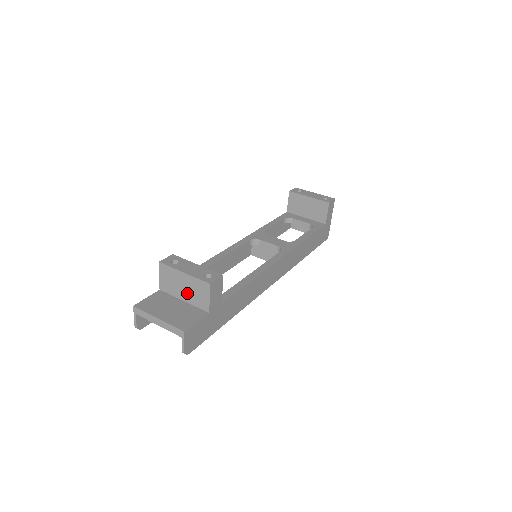
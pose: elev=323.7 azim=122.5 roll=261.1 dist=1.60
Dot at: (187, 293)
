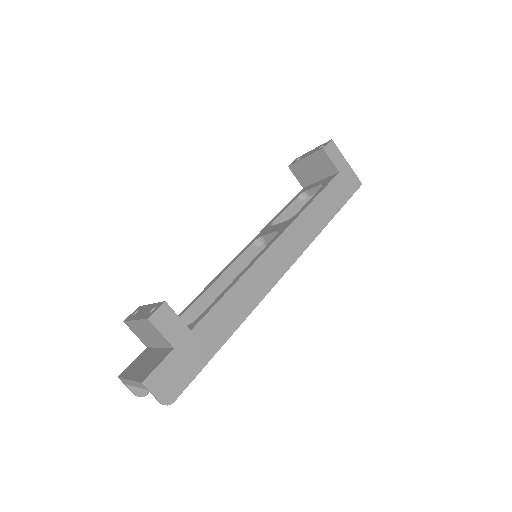
Dot at: (153, 338)
